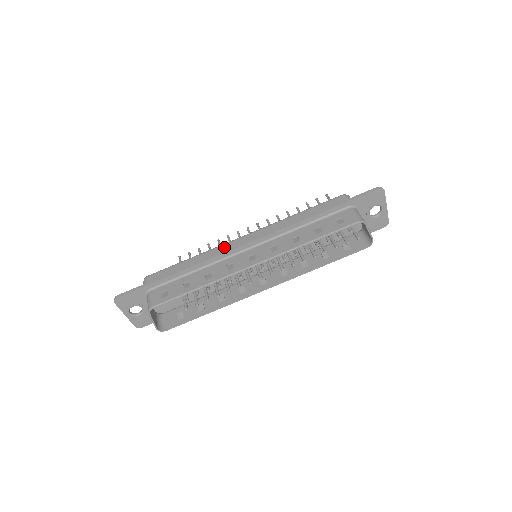
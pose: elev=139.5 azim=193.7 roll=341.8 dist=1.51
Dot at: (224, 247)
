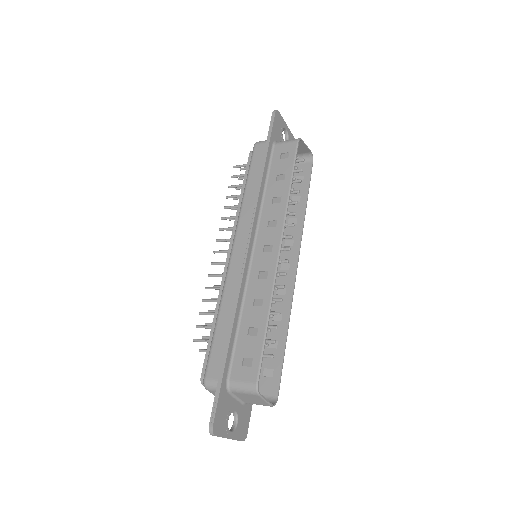
Dot at: (232, 273)
